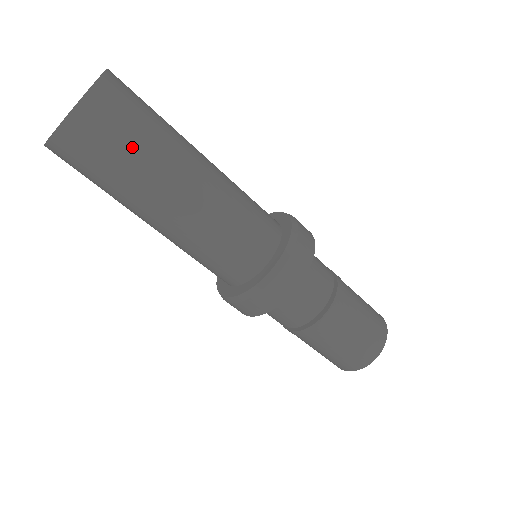
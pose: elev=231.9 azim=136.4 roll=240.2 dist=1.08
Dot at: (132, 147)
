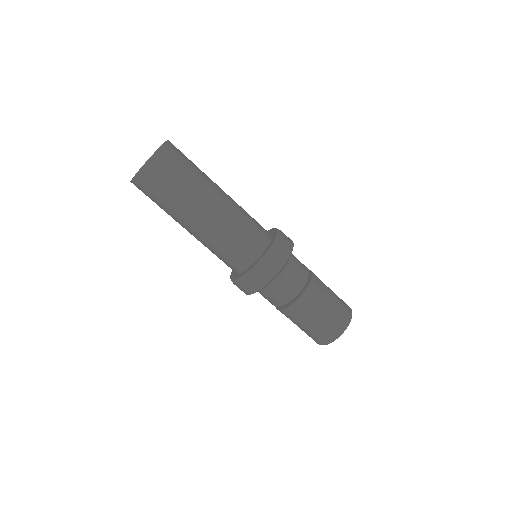
Dot at: (193, 165)
